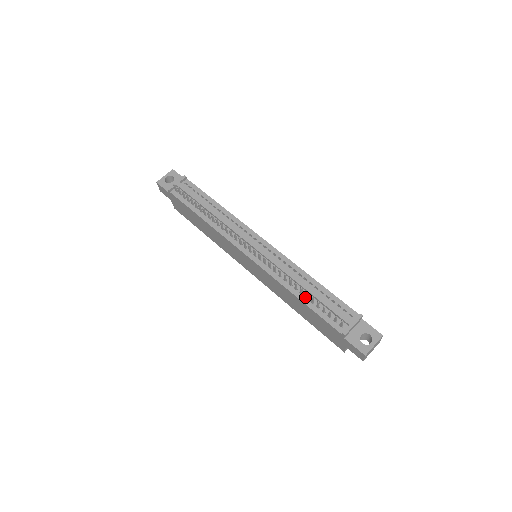
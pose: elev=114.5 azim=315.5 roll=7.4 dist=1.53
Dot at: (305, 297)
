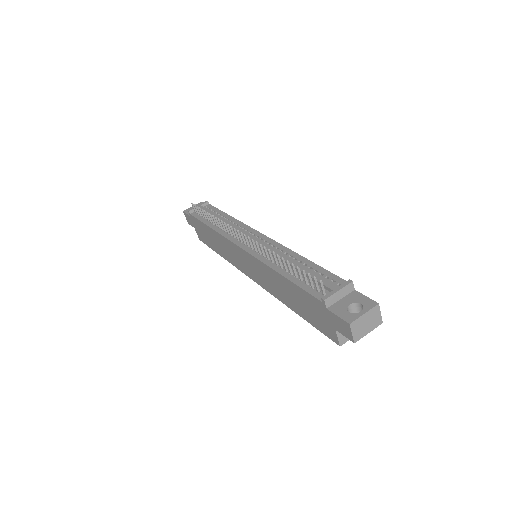
Dot at: (289, 272)
